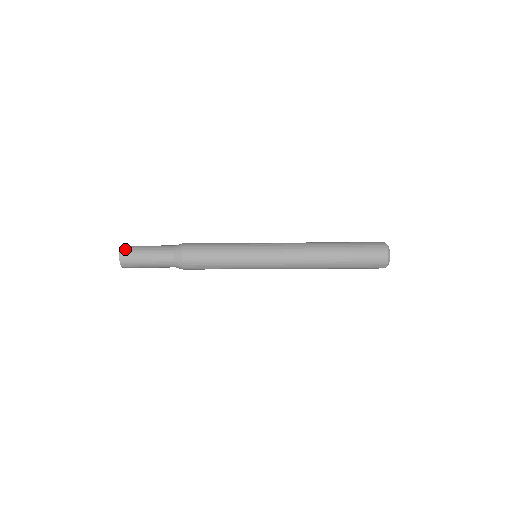
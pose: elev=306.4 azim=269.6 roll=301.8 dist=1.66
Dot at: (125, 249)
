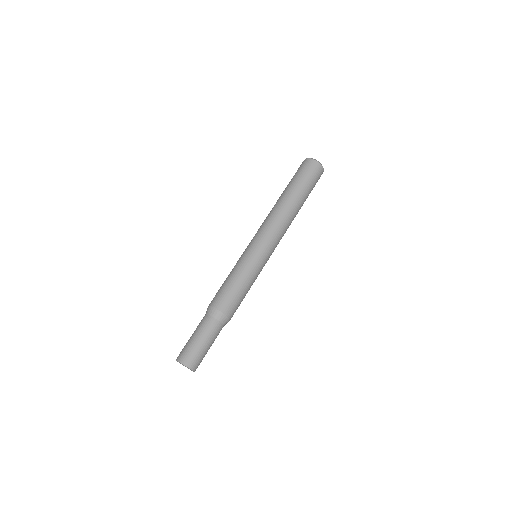
Dot at: (193, 365)
